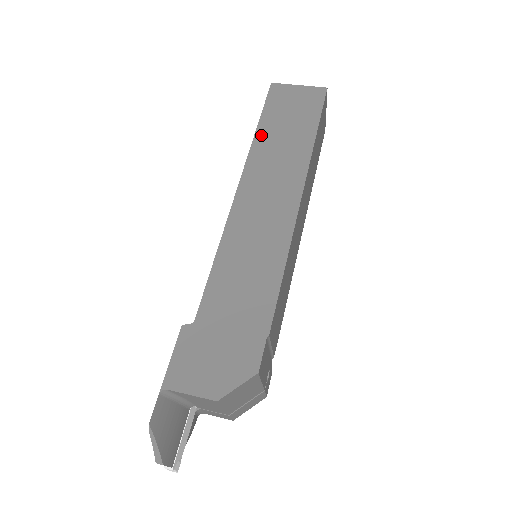
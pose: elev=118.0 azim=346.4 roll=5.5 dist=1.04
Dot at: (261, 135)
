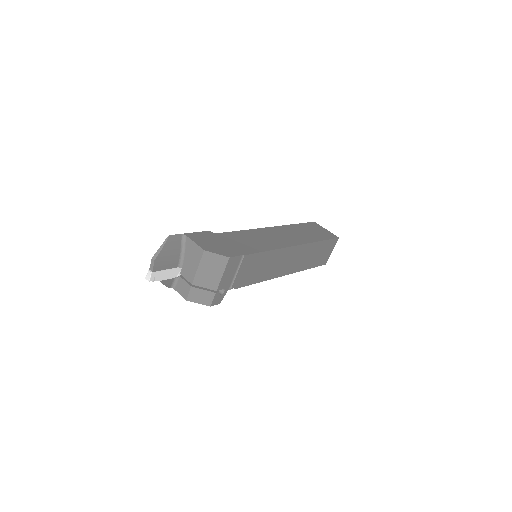
Dot at: (295, 226)
